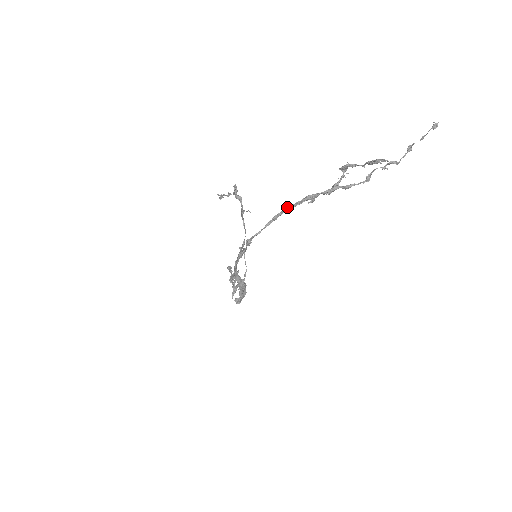
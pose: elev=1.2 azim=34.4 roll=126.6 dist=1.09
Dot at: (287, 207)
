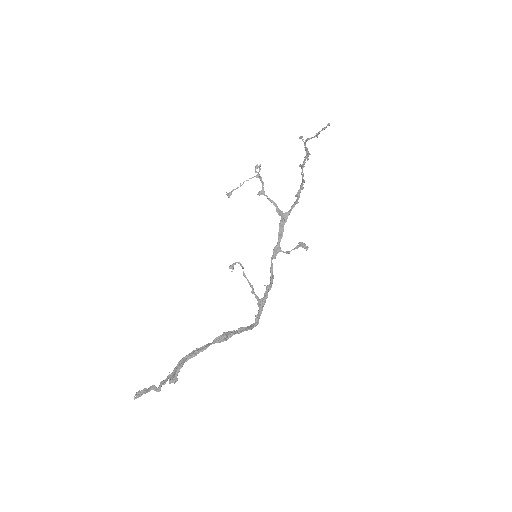
Dot at: (300, 165)
